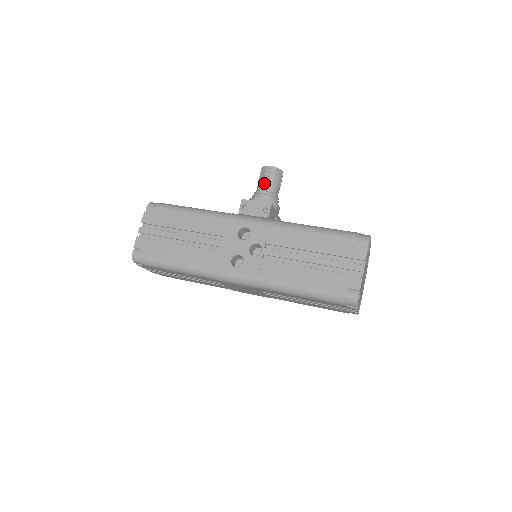
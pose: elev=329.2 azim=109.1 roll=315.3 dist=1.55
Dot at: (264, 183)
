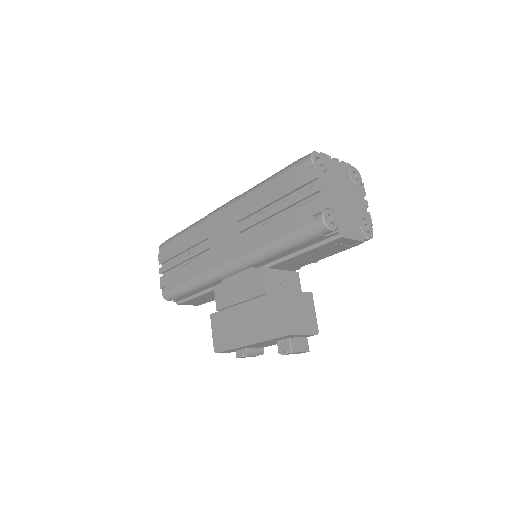
Dot at: occluded
